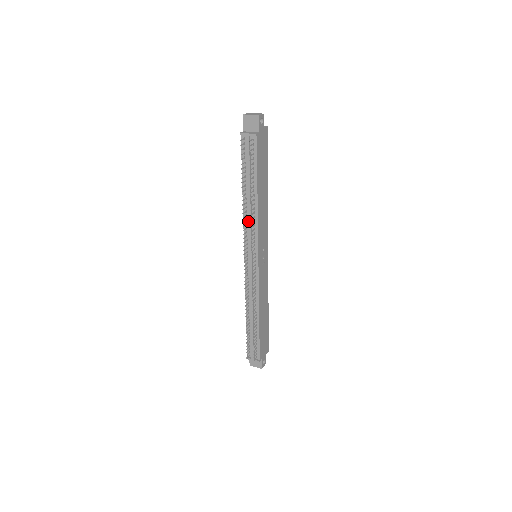
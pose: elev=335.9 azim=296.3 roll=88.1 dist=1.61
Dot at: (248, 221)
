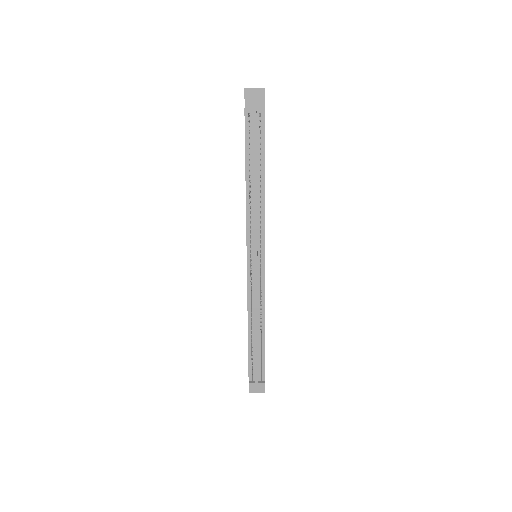
Dot at: (253, 212)
